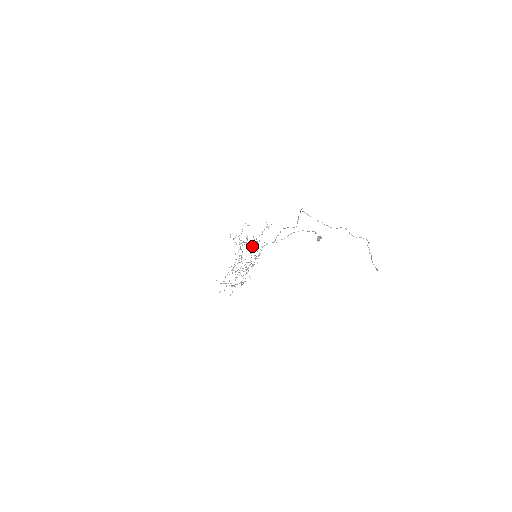
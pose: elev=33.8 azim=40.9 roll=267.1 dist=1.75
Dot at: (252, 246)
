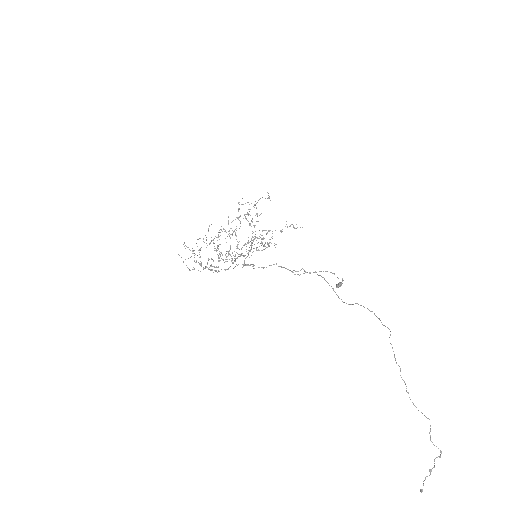
Dot at: (259, 238)
